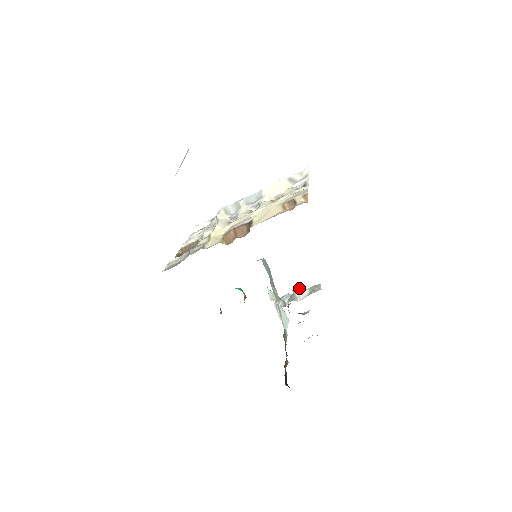
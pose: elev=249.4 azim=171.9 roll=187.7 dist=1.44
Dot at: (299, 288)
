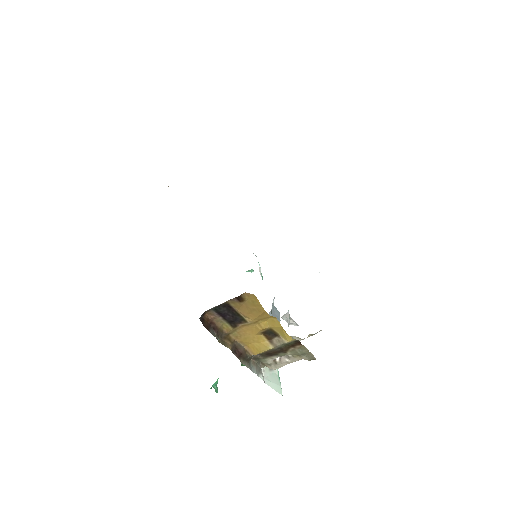
Dot at: occluded
